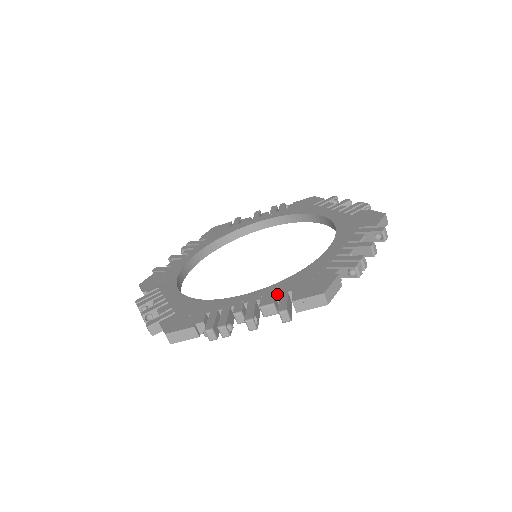
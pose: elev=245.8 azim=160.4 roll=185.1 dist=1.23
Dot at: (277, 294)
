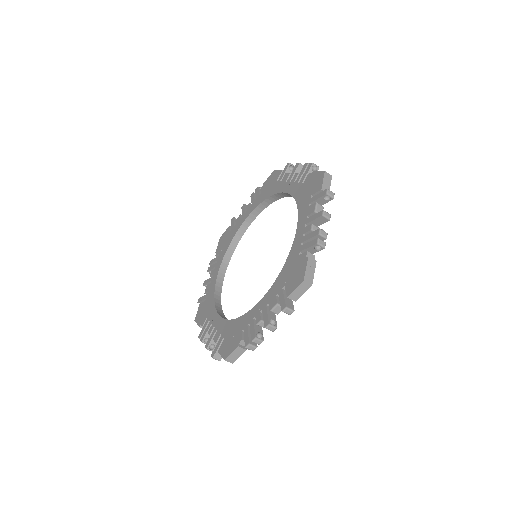
Dot at: (221, 335)
